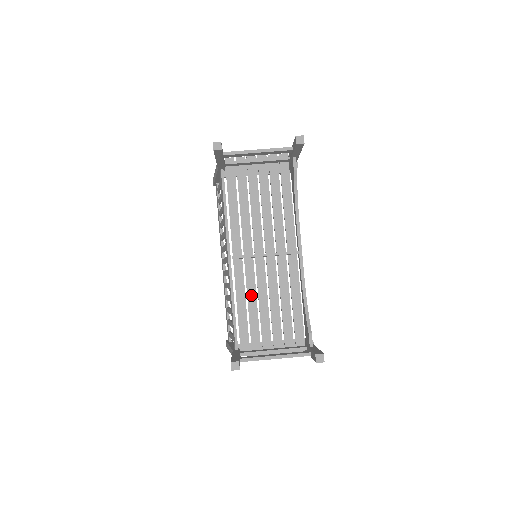
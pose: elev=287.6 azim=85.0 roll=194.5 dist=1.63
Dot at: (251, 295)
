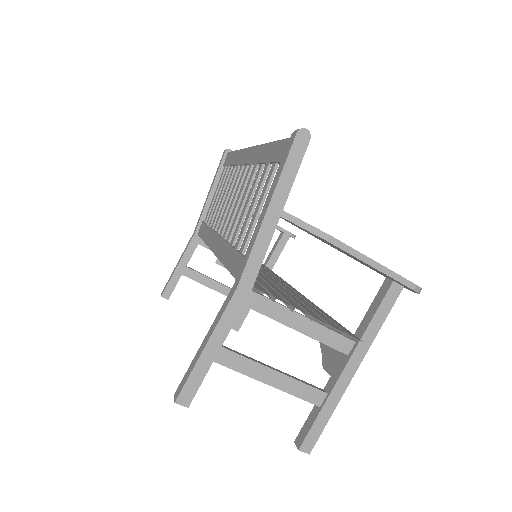
Dot at: occluded
